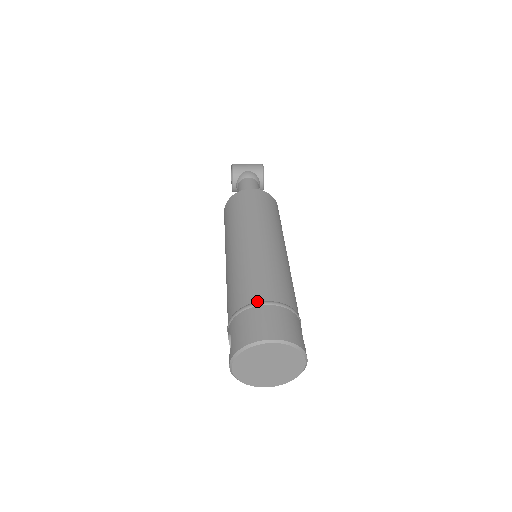
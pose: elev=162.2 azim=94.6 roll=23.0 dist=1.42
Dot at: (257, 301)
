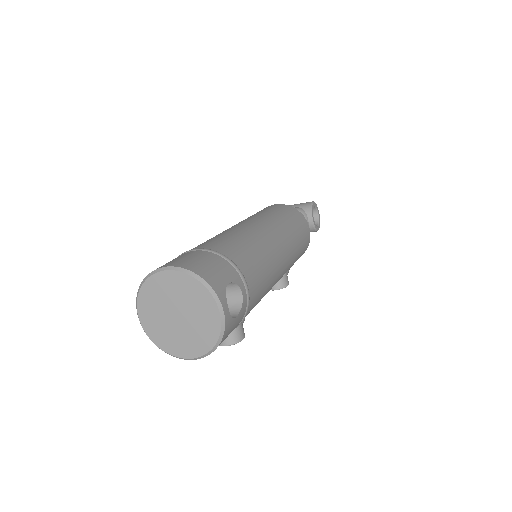
Dot at: (189, 250)
